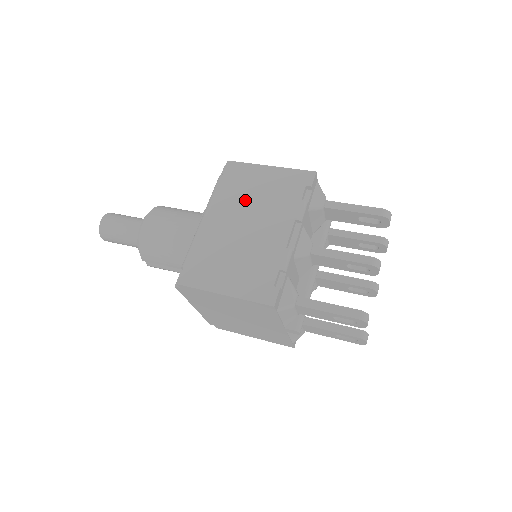
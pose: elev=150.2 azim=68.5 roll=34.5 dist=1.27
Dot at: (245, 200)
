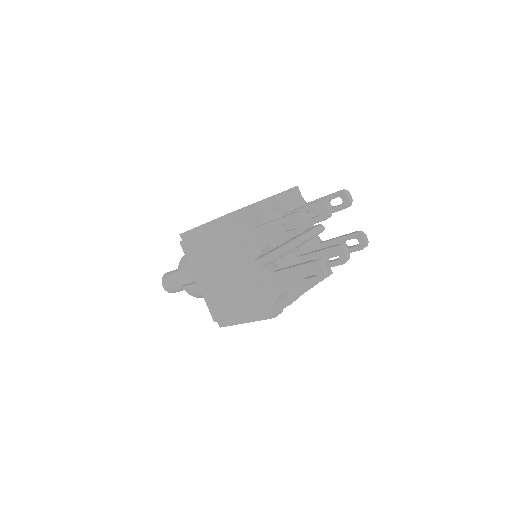
Dot at: occluded
